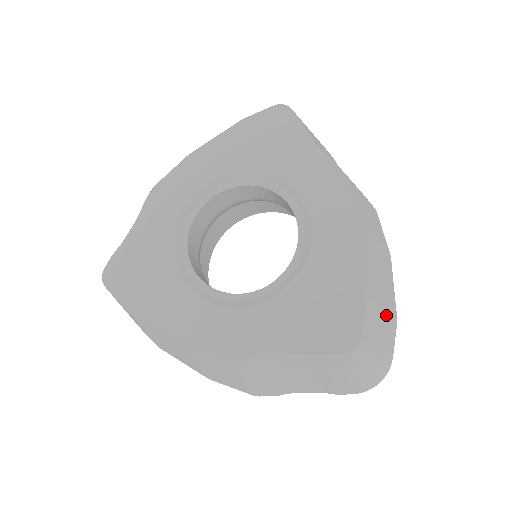
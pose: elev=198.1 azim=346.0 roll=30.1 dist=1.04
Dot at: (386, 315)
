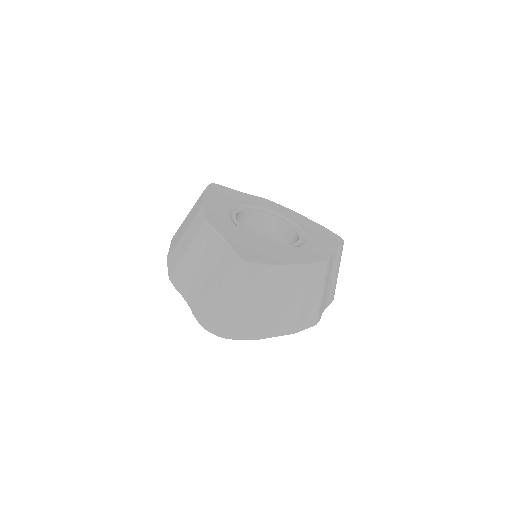
Dot at: (263, 310)
